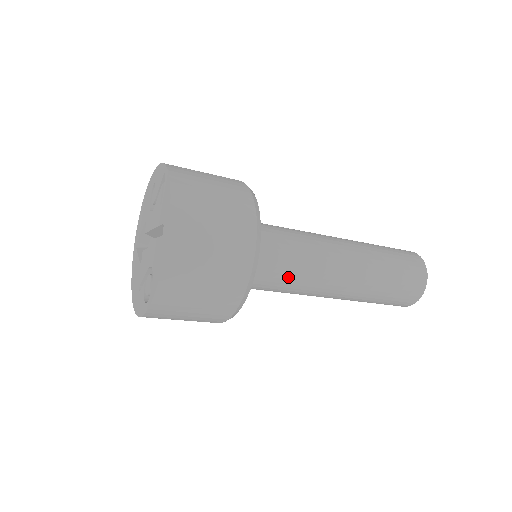
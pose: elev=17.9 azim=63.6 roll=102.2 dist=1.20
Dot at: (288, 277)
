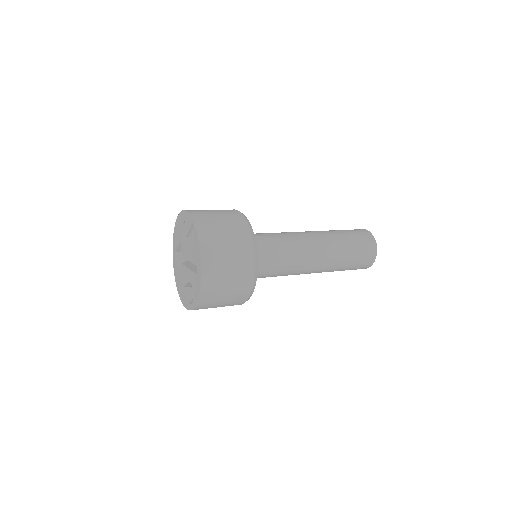
Dot at: (278, 271)
